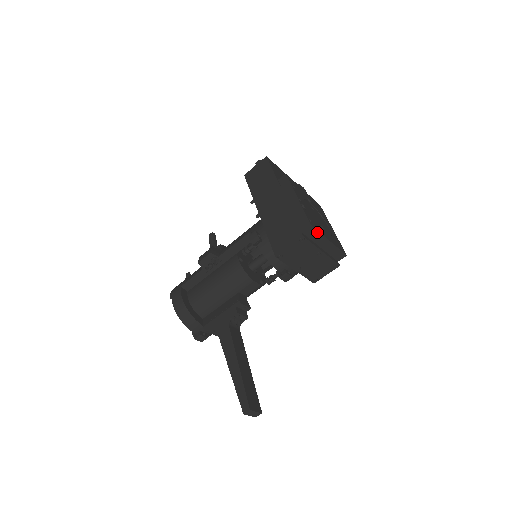
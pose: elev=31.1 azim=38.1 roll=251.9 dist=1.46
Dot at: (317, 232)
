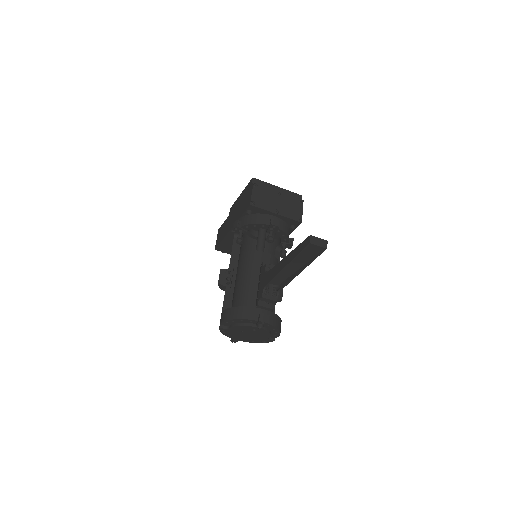
Dot at: (262, 182)
